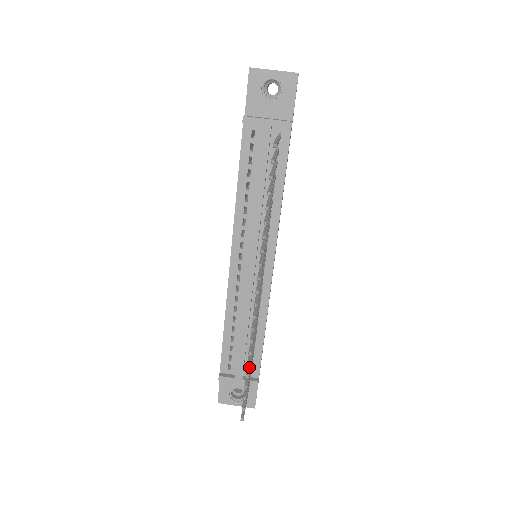
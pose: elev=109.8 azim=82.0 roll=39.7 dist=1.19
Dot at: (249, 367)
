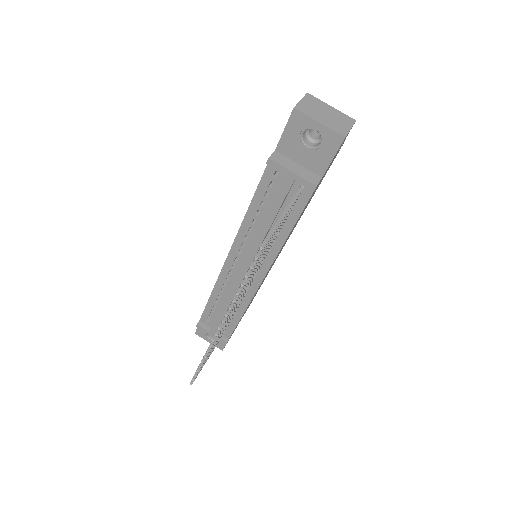
Dot at: occluded
